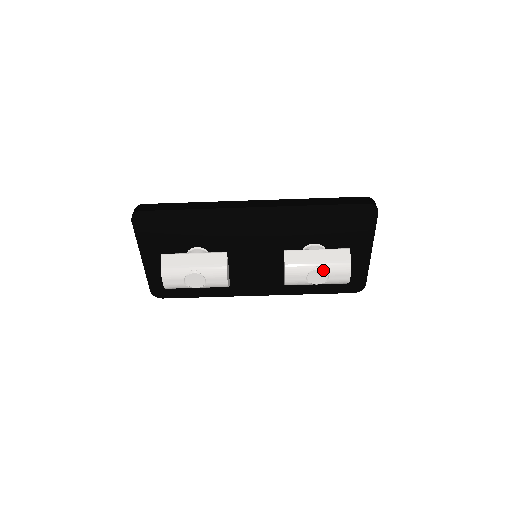
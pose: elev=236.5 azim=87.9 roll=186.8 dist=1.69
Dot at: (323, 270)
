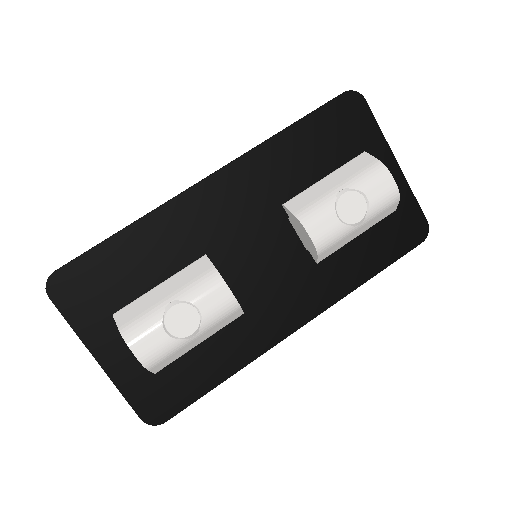
Dot at: (351, 191)
